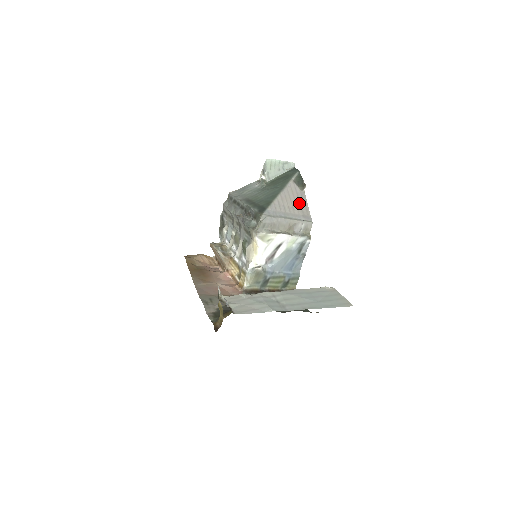
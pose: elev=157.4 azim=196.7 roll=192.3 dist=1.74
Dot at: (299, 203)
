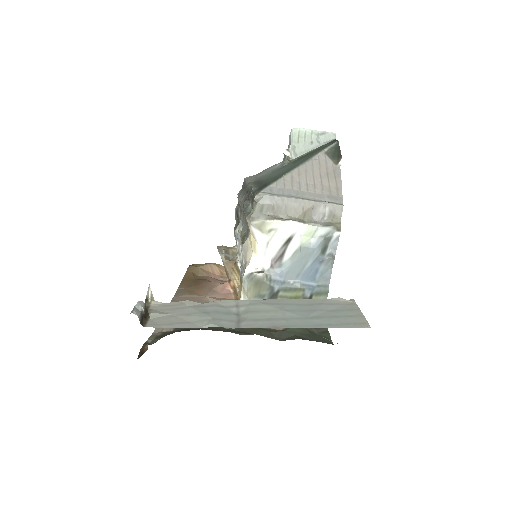
Dot at: (327, 180)
